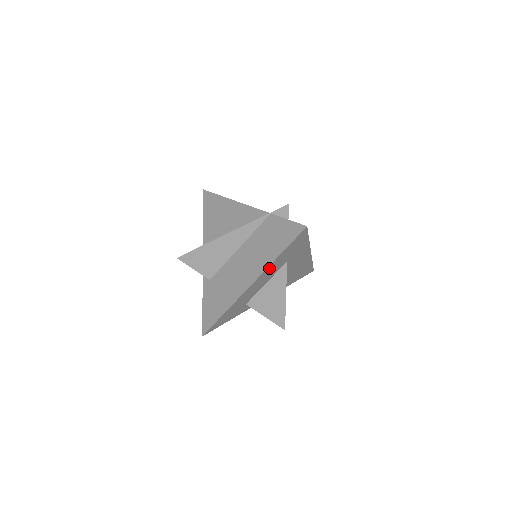
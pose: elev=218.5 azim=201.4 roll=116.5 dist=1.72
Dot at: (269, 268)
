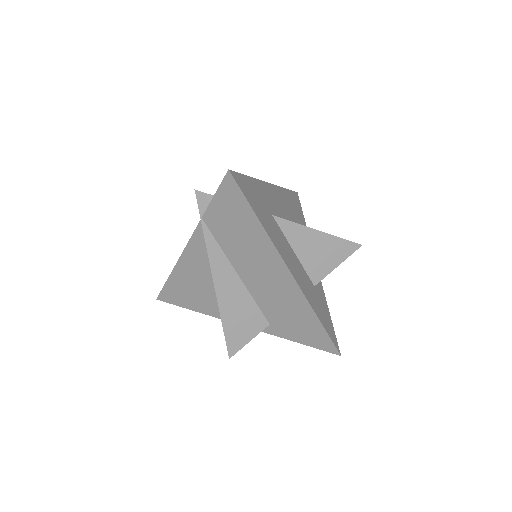
Dot at: (273, 240)
